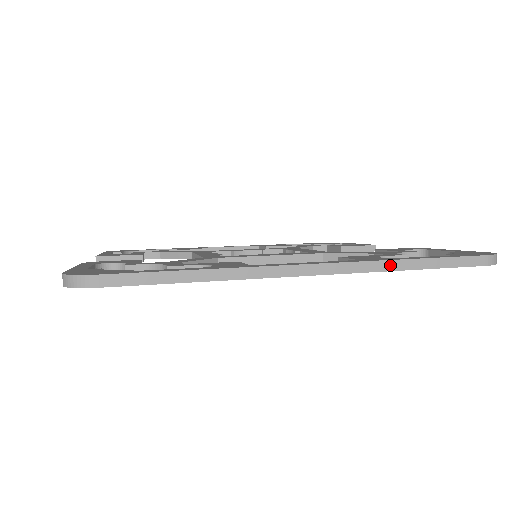
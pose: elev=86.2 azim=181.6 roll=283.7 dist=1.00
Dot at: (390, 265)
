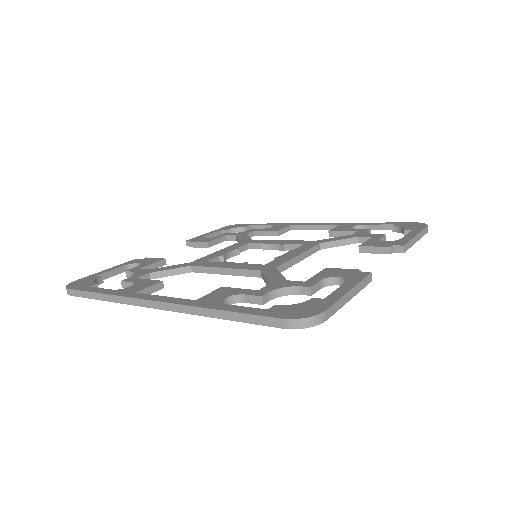
Dot at: (203, 311)
